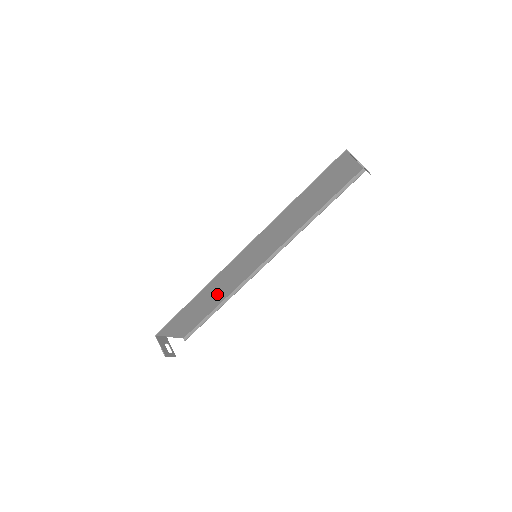
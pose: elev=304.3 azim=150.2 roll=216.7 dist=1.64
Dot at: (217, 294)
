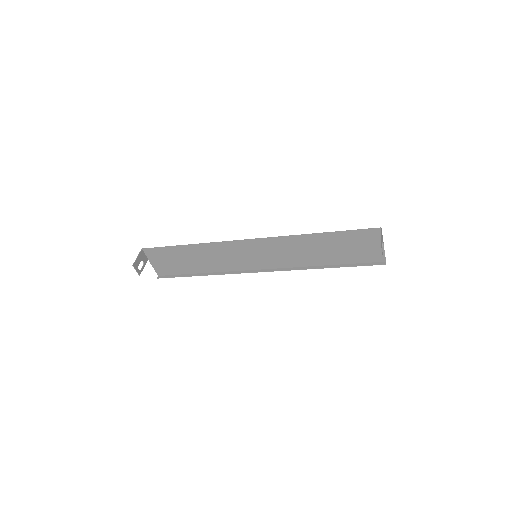
Dot at: (207, 261)
